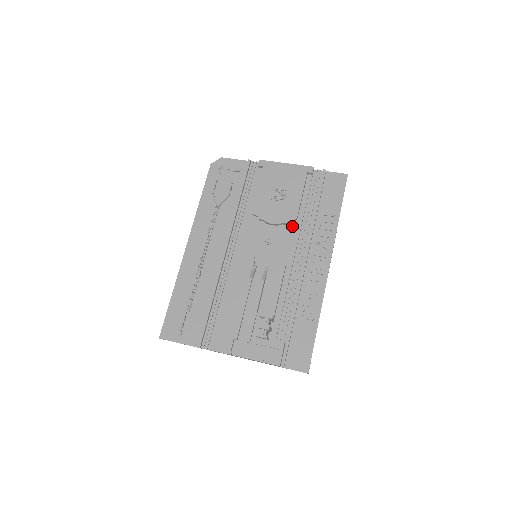
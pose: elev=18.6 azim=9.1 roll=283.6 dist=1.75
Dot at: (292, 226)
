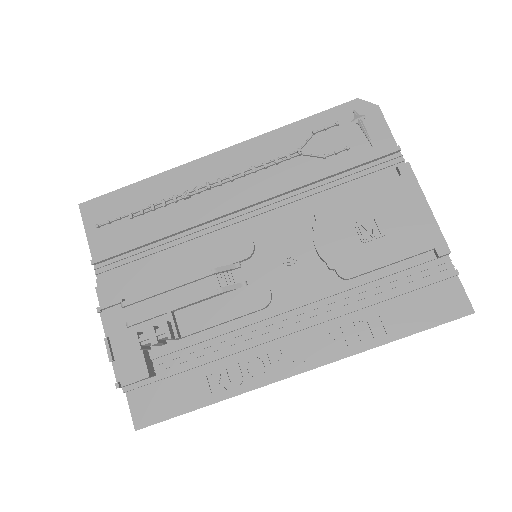
Dot at: (332, 279)
